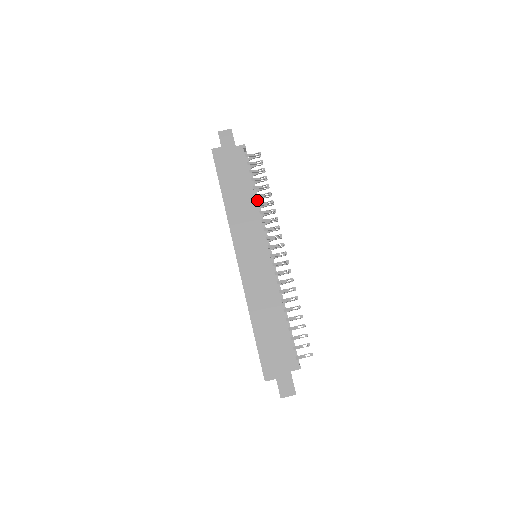
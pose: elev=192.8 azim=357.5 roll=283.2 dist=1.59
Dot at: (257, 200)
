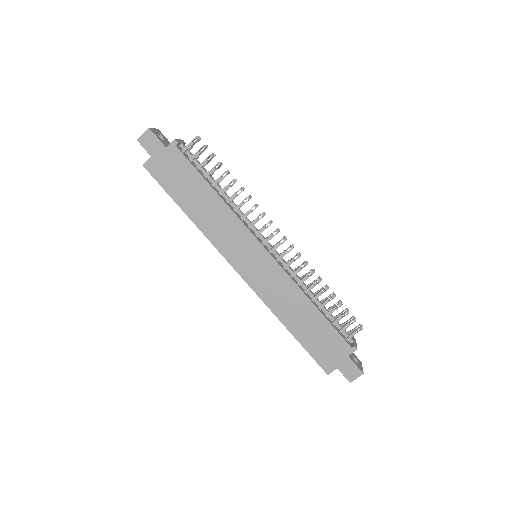
Dot at: (224, 195)
